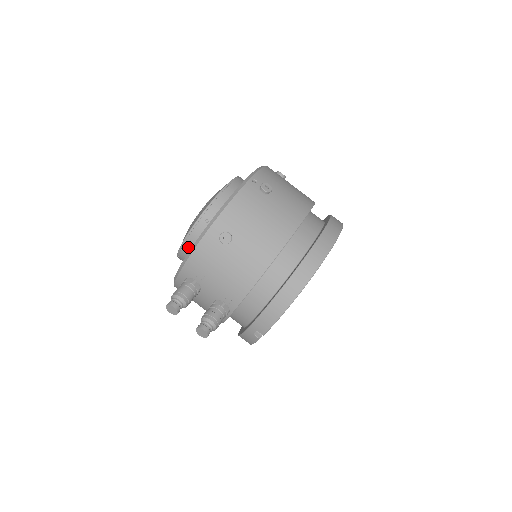
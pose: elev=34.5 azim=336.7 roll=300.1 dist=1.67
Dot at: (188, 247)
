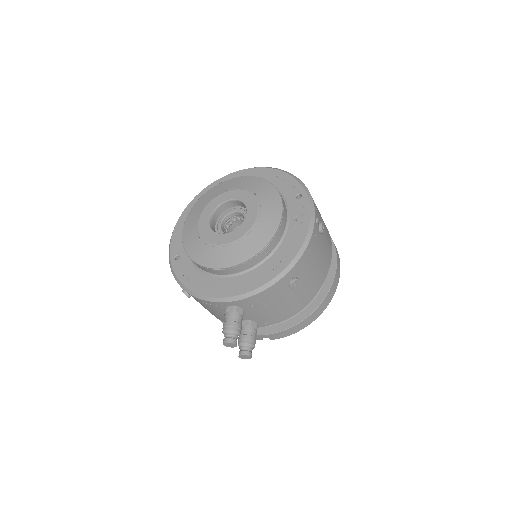
Dot at: (233, 271)
